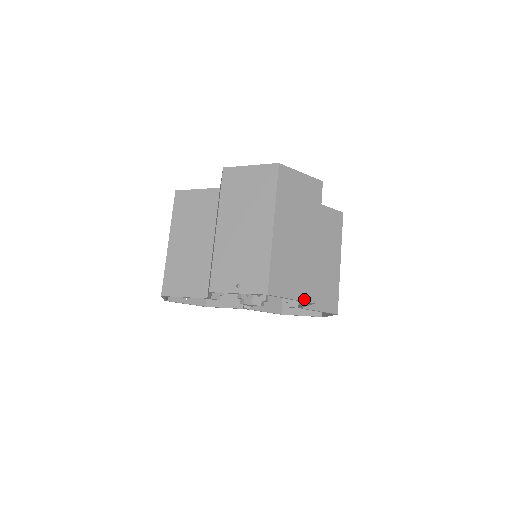
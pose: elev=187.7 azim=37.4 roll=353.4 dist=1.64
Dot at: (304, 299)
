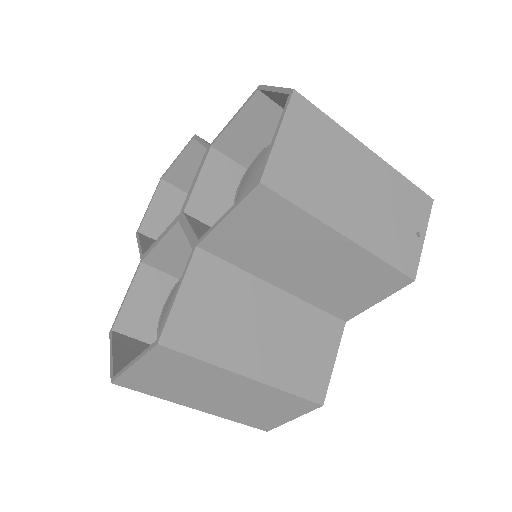
Dot at: (306, 412)
